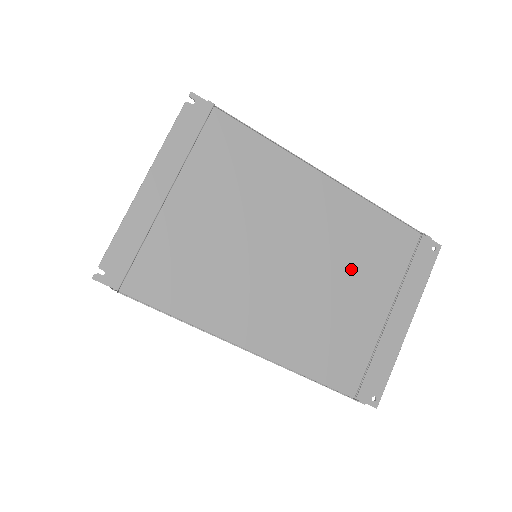
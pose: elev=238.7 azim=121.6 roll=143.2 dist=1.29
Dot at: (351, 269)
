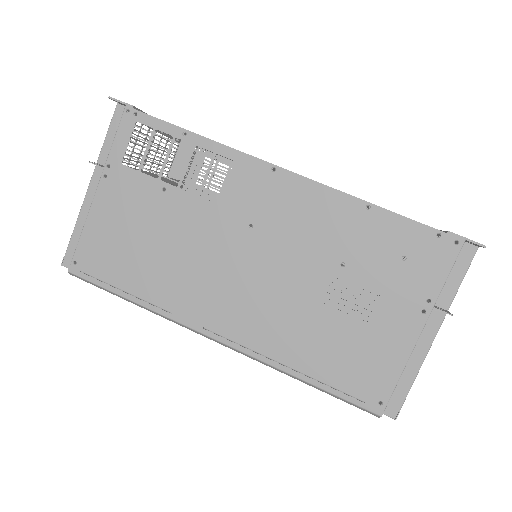
Dot at: occluded
